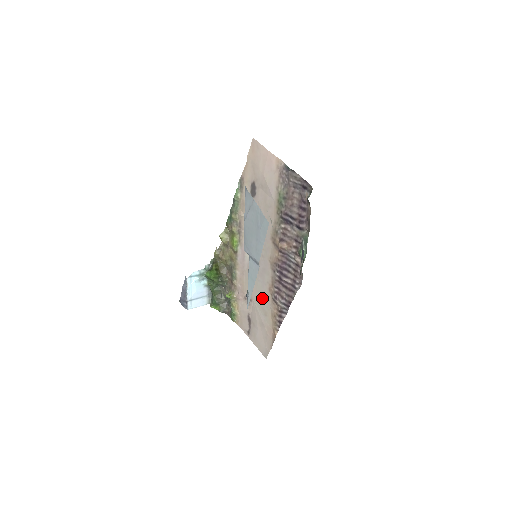
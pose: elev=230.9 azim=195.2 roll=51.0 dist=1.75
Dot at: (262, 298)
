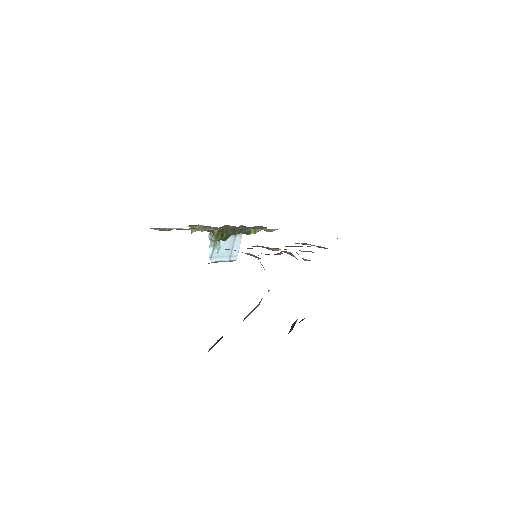
Dot at: occluded
